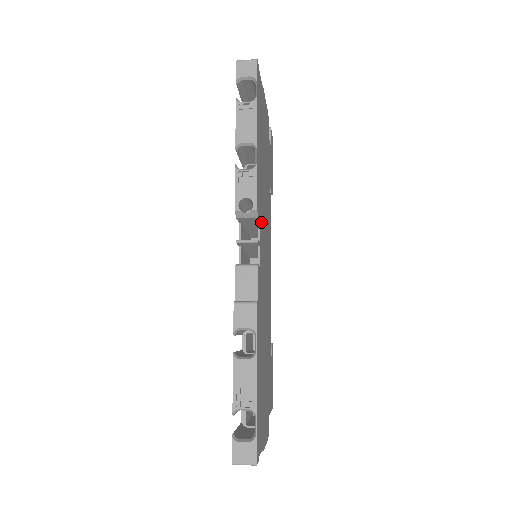
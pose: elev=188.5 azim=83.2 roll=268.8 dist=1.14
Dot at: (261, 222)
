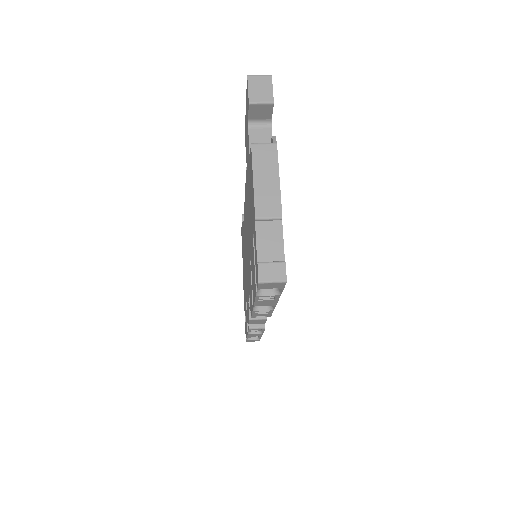
Dot at: occluded
